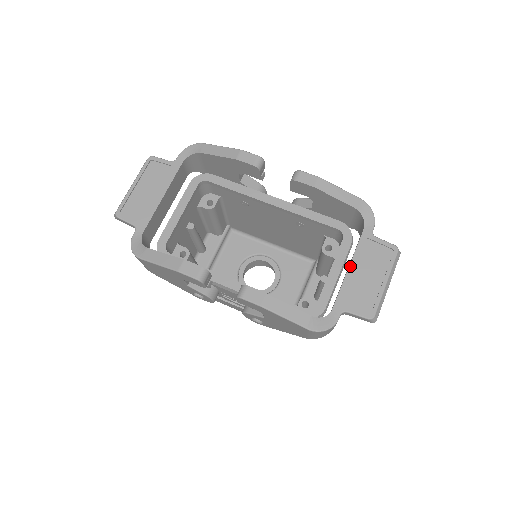
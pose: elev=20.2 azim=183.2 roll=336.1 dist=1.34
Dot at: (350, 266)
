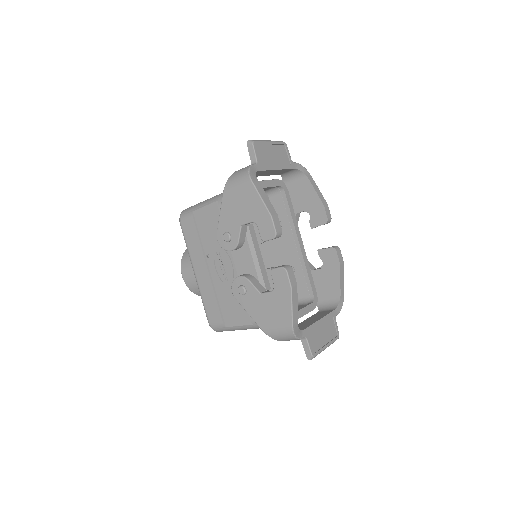
Dot at: (321, 319)
